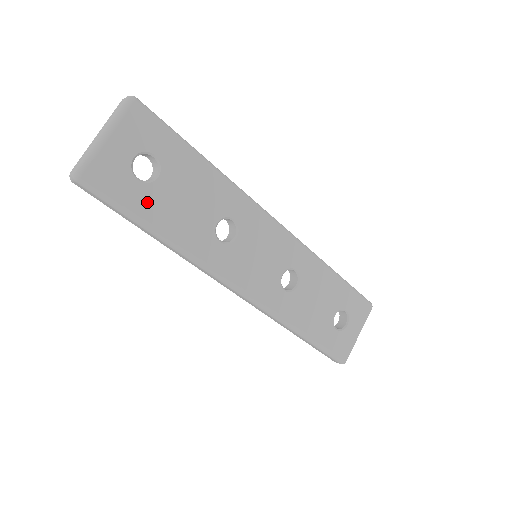
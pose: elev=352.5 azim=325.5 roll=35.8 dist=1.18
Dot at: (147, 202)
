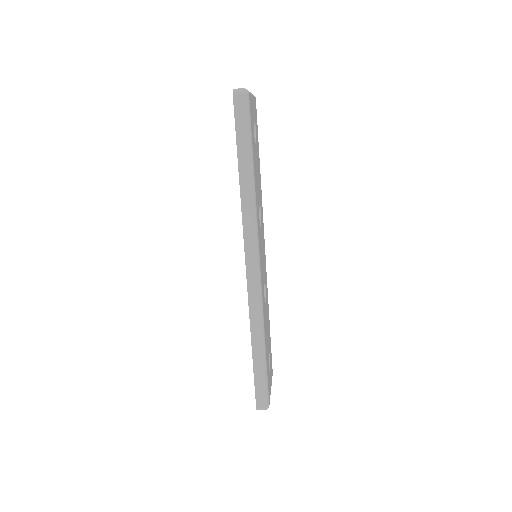
Dot at: (254, 148)
